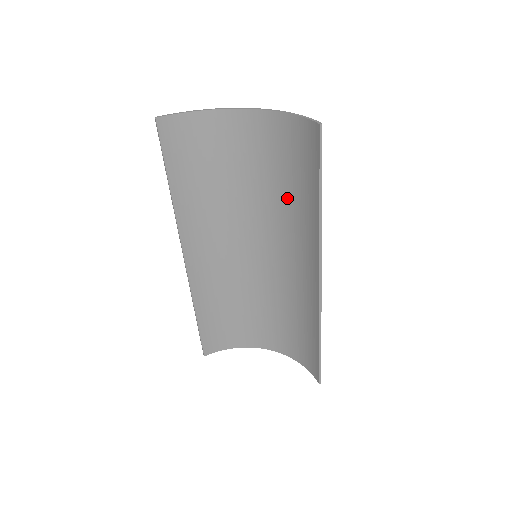
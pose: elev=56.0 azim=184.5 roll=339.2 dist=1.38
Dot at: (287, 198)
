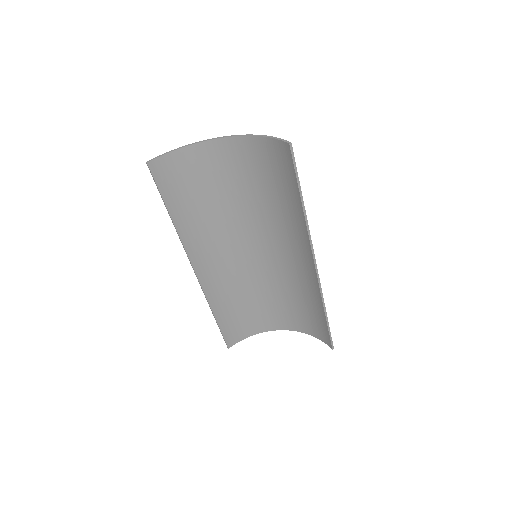
Dot at: (273, 204)
